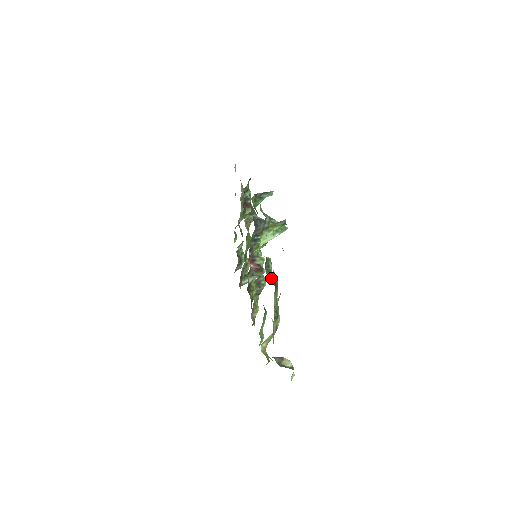
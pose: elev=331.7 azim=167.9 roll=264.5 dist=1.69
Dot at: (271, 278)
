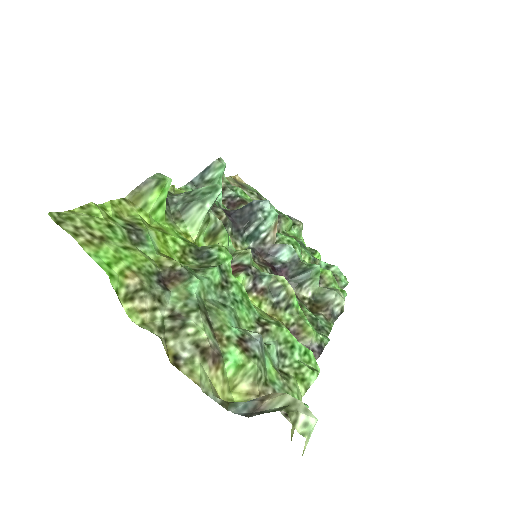
Dot at: (202, 270)
